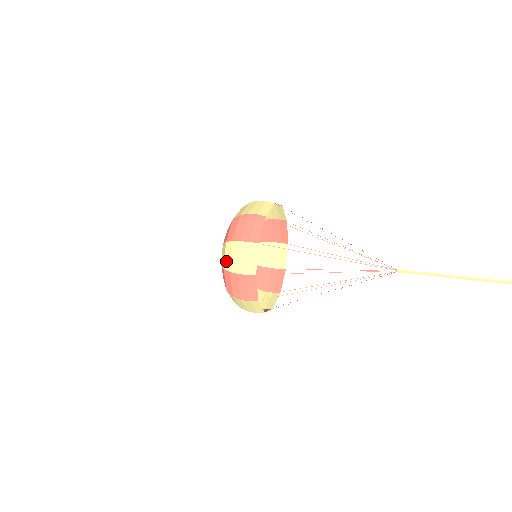
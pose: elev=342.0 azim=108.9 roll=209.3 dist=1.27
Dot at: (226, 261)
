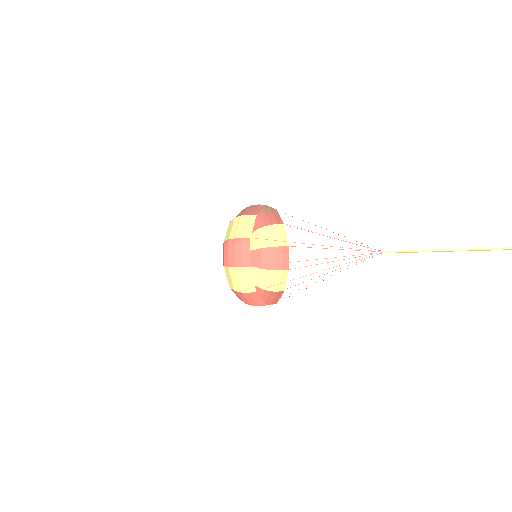
Dot at: (229, 282)
